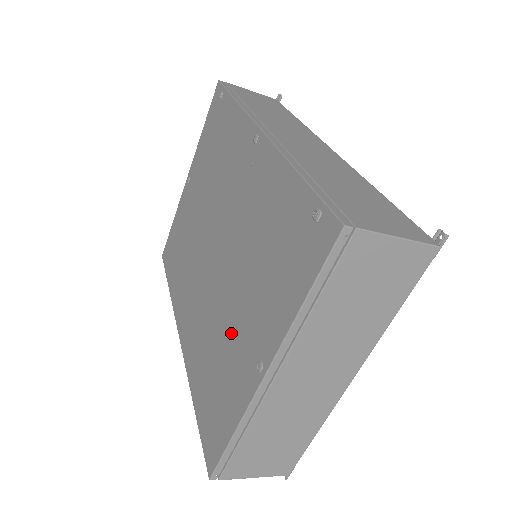
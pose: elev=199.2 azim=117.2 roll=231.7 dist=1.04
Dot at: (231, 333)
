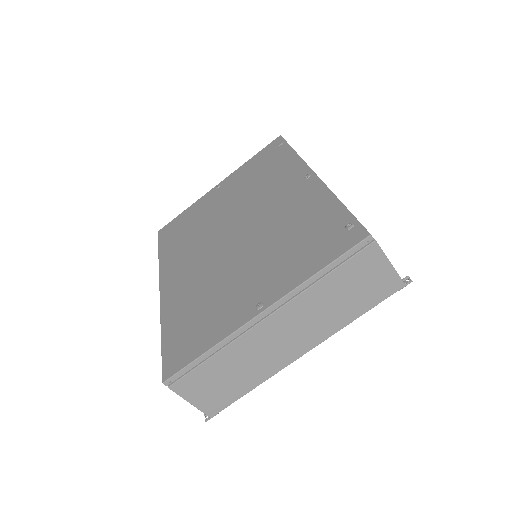
Dot at: (233, 286)
